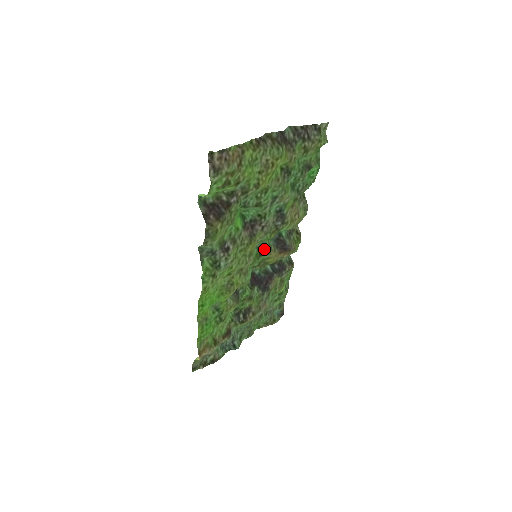
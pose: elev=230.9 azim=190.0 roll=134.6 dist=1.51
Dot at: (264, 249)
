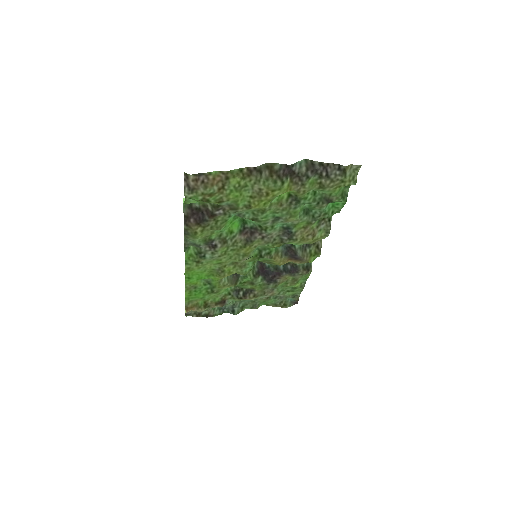
Dot at: (267, 253)
